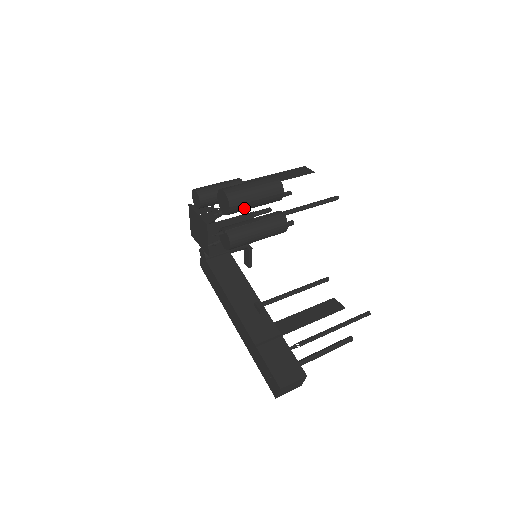
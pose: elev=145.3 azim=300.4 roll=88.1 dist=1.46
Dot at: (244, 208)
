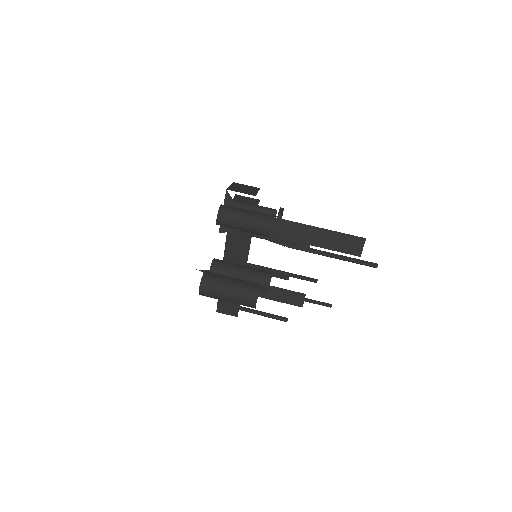
Dot at: occluded
